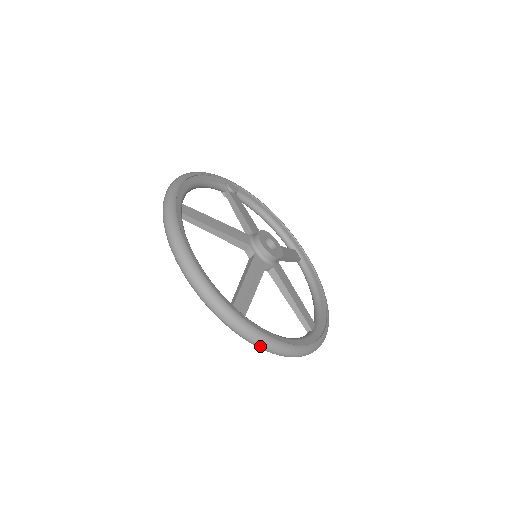
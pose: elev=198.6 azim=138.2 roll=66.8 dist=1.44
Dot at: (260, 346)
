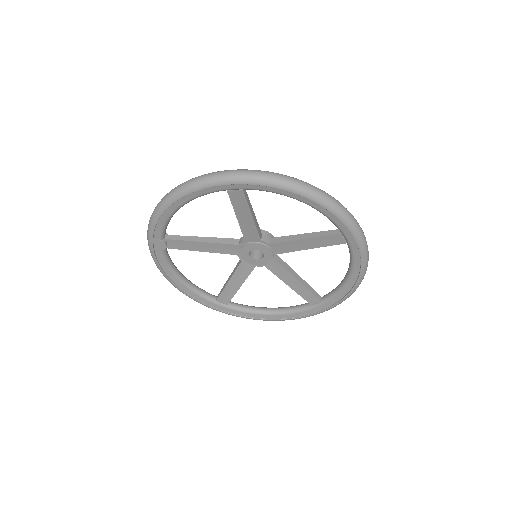
Dot at: (368, 255)
